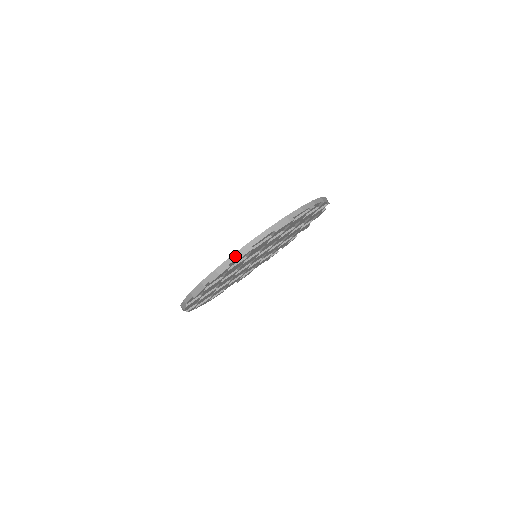
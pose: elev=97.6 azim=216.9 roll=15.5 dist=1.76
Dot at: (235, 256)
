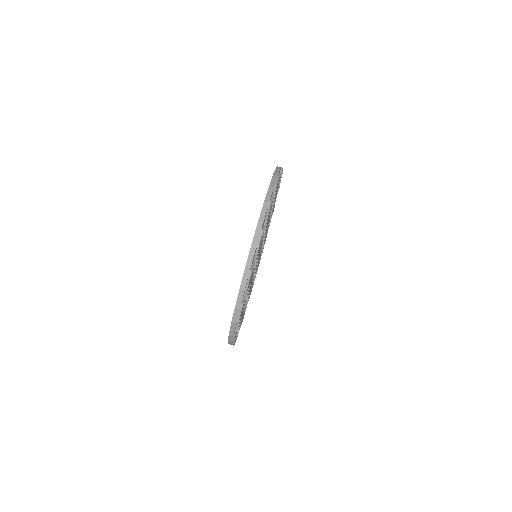
Dot at: (230, 341)
